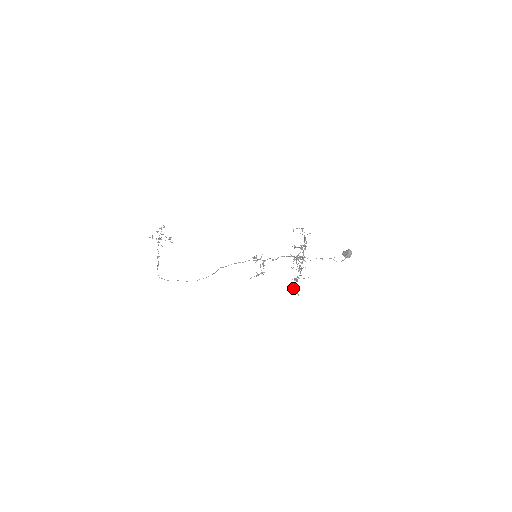
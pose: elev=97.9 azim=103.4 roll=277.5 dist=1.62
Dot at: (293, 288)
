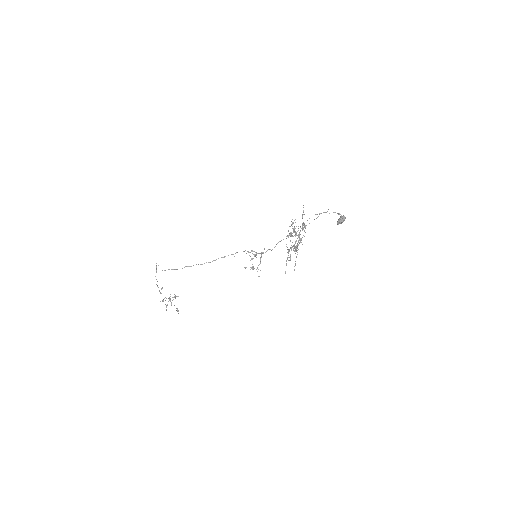
Dot at: occluded
